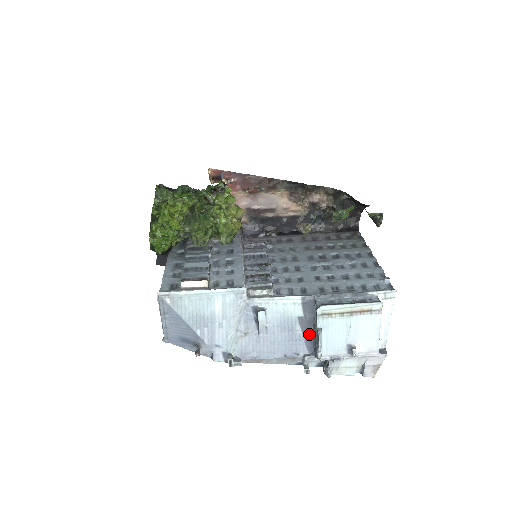
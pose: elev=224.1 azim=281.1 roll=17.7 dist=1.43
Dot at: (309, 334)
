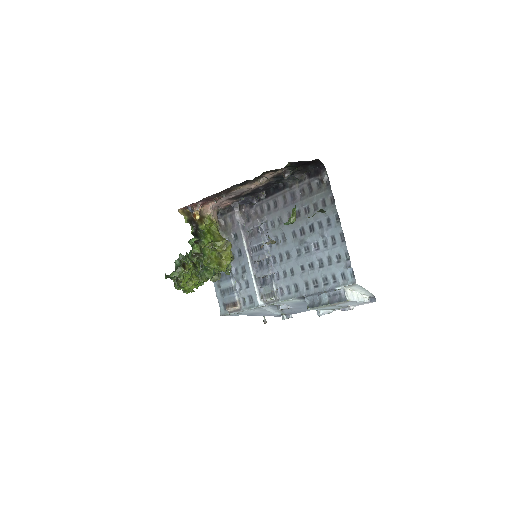
Dot at: occluded
